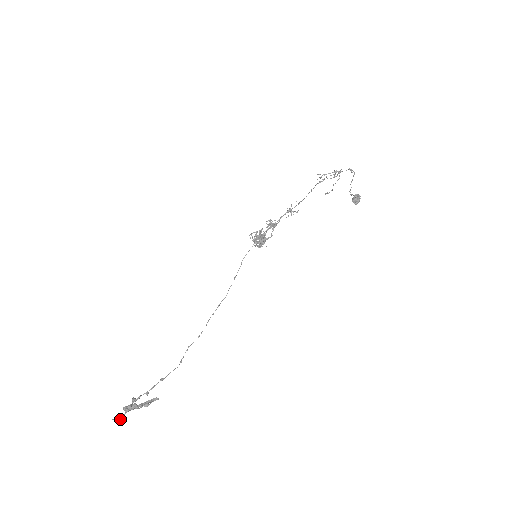
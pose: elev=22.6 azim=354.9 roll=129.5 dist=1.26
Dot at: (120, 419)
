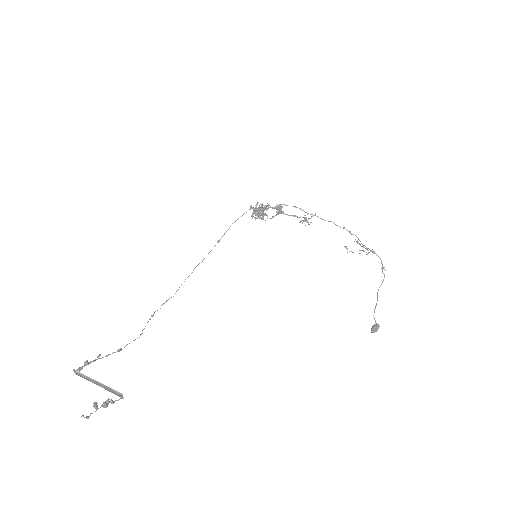
Dot at: (88, 417)
